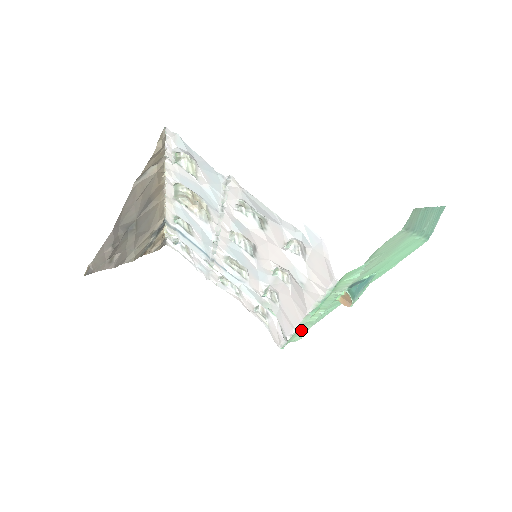
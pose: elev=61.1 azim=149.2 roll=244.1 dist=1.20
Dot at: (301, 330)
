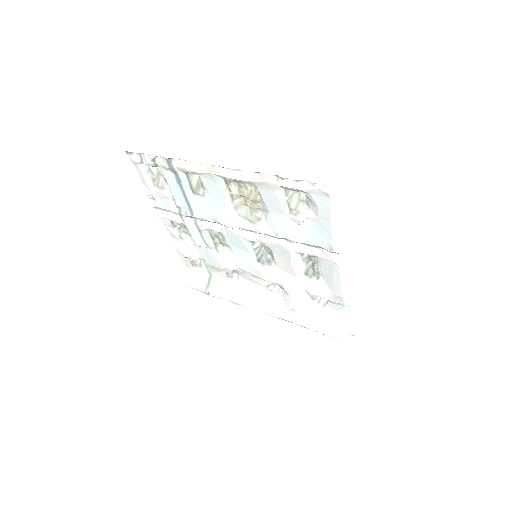
Dot at: occluded
